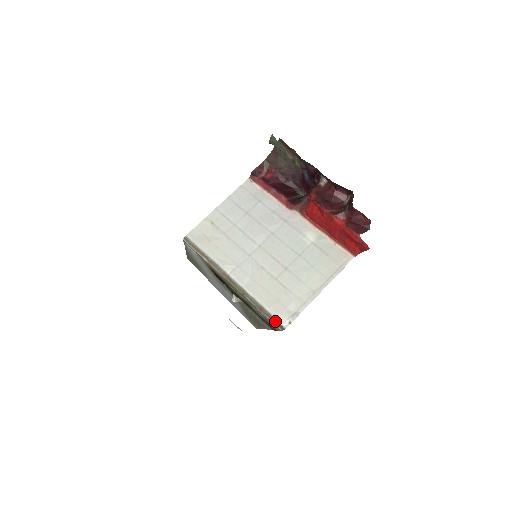
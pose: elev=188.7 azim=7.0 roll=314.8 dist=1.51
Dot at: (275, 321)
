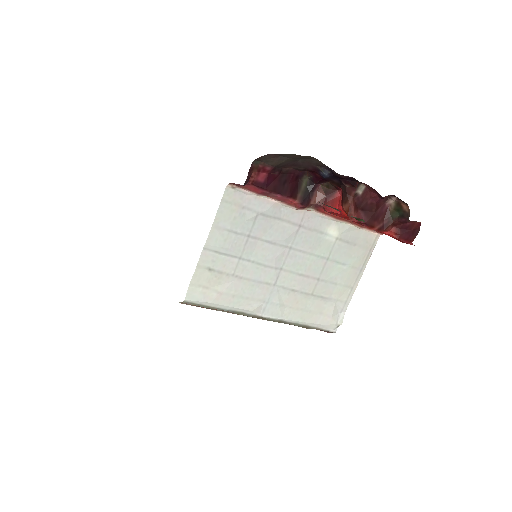
Dot at: (324, 331)
